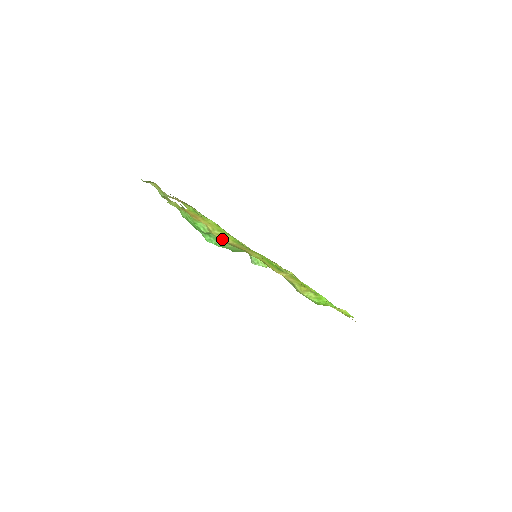
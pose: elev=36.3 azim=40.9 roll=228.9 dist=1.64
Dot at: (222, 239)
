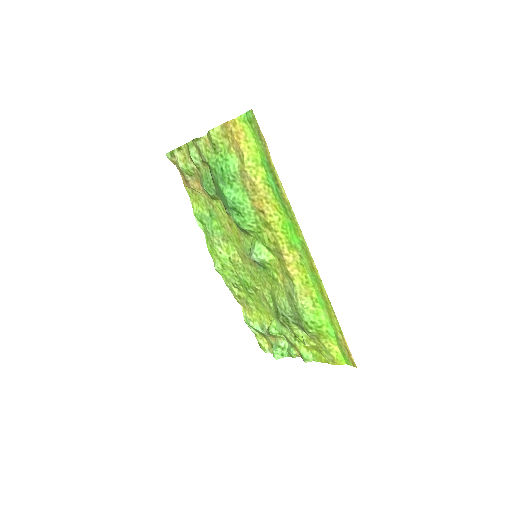
Dot at: (250, 177)
